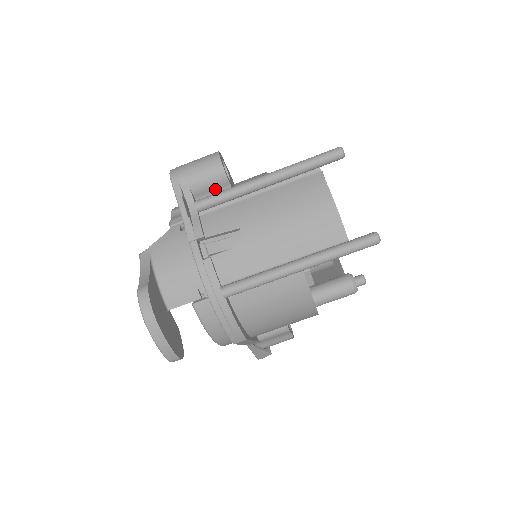
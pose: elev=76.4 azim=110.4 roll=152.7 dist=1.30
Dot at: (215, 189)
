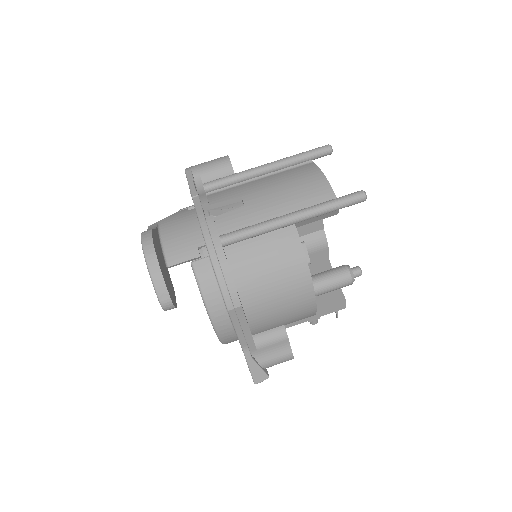
Dot at: occluded
